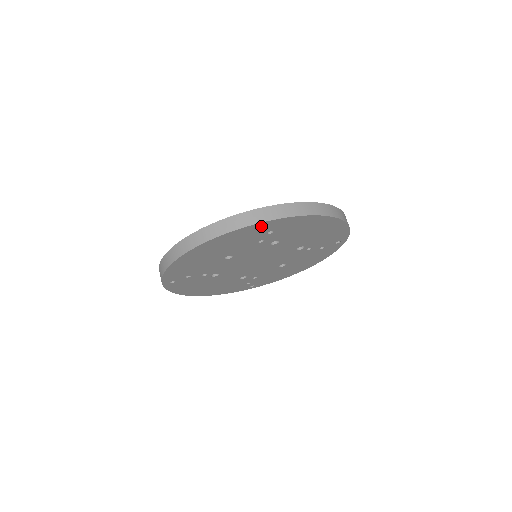
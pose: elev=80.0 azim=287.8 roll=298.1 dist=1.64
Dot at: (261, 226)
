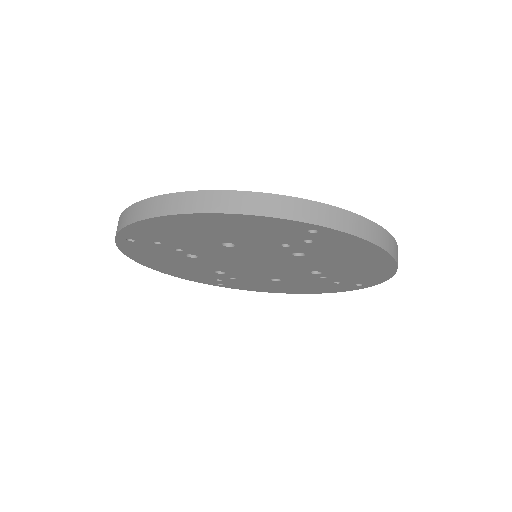
Dot at: (308, 228)
